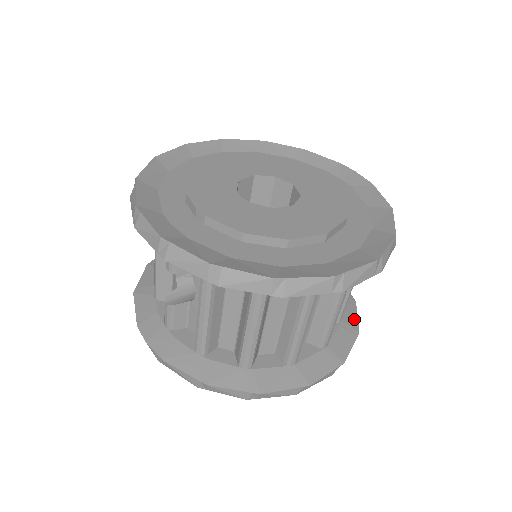
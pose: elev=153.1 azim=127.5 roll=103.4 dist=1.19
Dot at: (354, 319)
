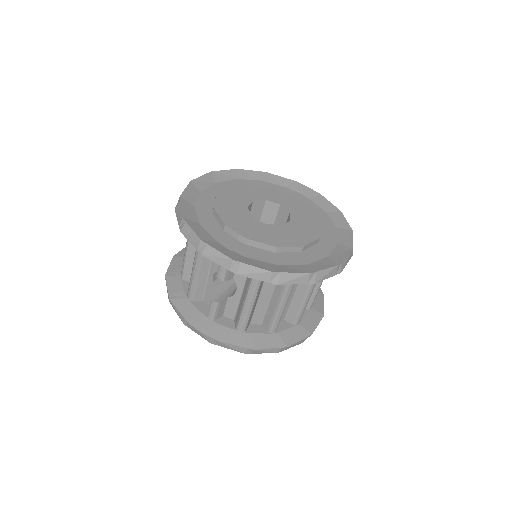
Dot at: occluded
